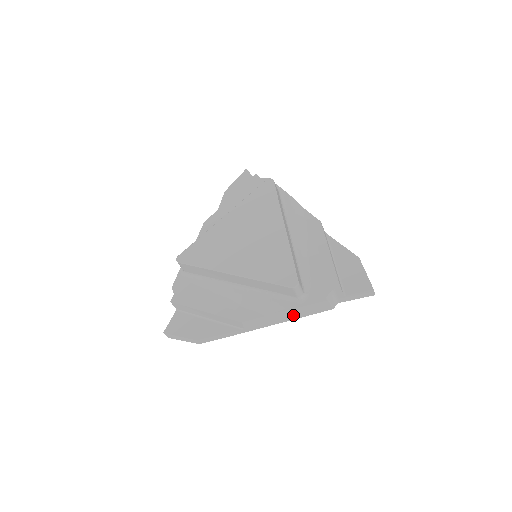
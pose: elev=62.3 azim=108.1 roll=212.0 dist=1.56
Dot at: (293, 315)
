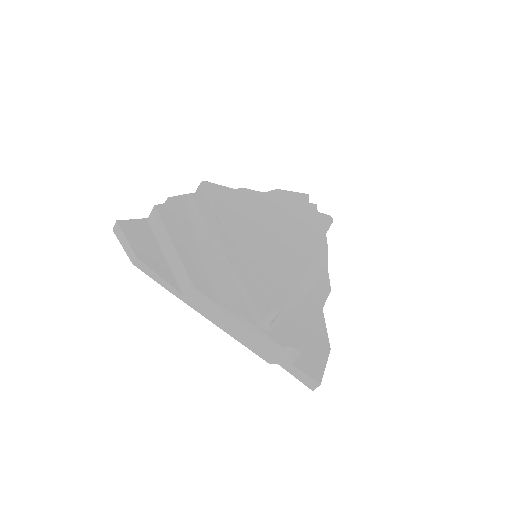
Dot at: (237, 331)
